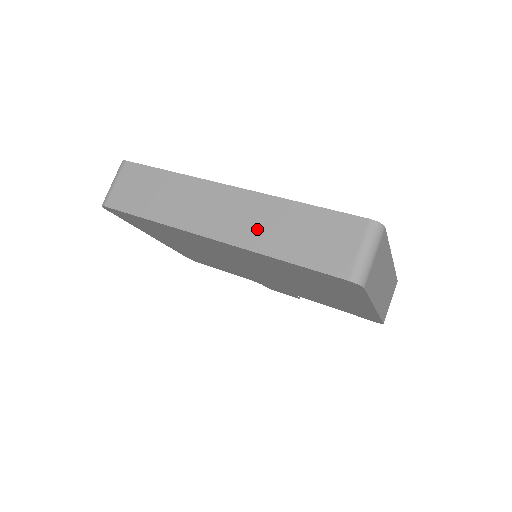
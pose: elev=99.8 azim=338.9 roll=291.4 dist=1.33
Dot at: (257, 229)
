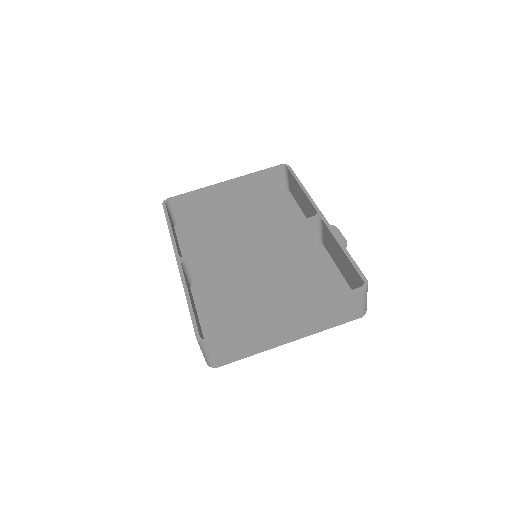
Dot at: occluded
